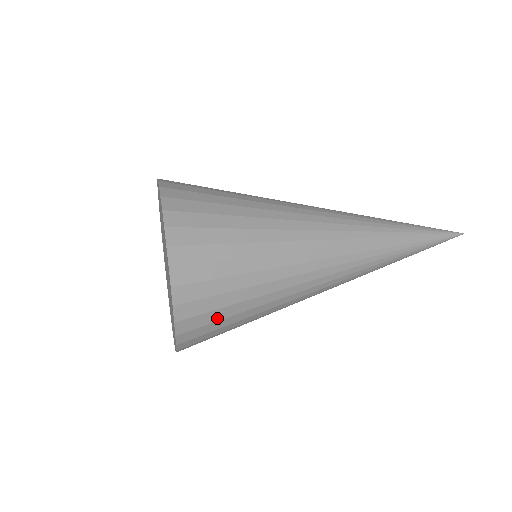
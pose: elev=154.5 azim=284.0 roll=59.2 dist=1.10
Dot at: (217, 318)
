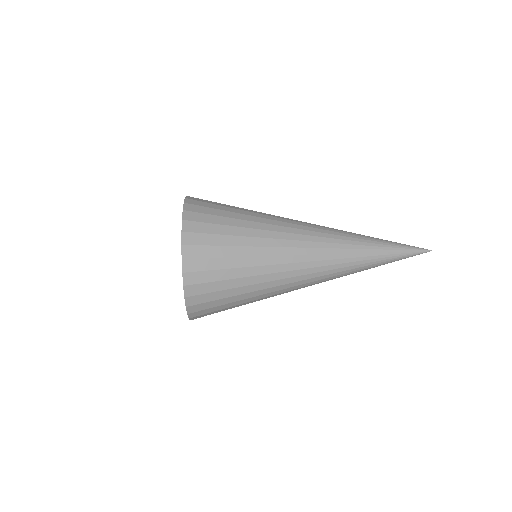
Dot at: (214, 255)
